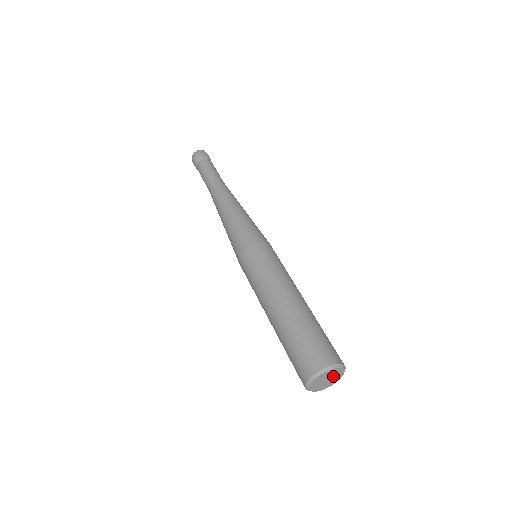
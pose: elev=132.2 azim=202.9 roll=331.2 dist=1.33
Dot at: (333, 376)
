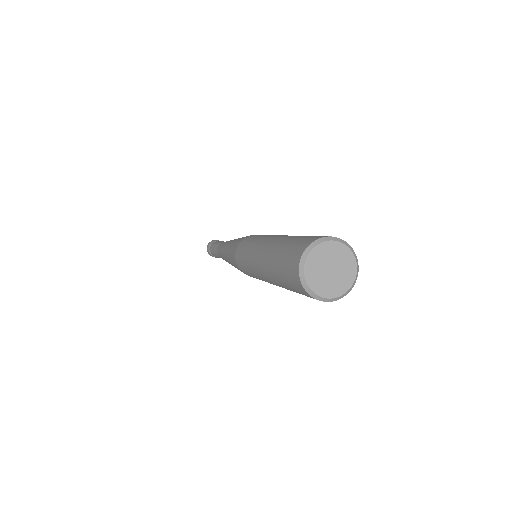
Dot at: (335, 260)
